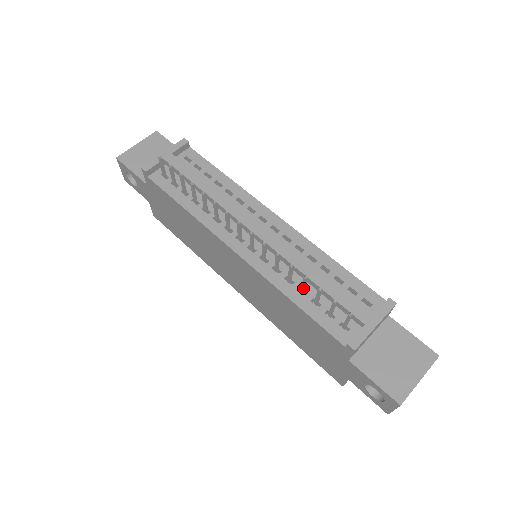
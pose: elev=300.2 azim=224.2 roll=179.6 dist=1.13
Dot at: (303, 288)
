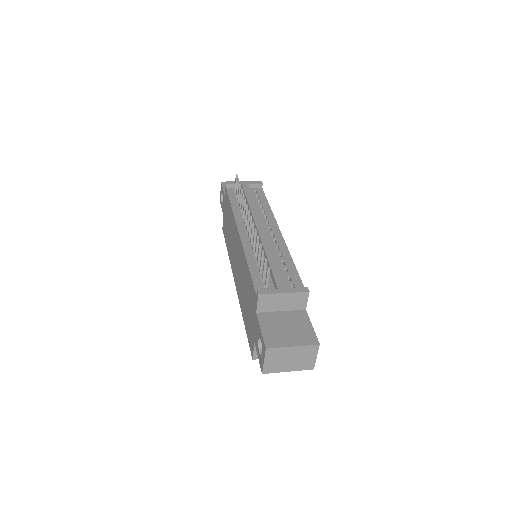
Dot at: (258, 257)
